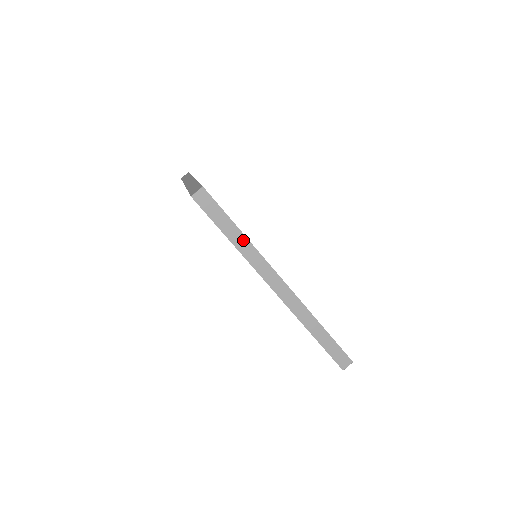
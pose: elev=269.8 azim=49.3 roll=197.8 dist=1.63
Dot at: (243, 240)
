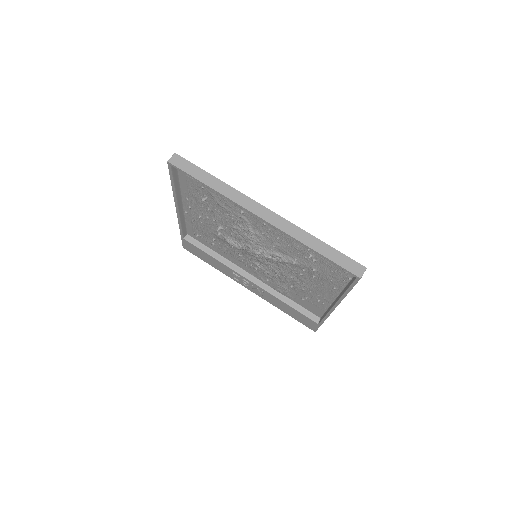
Dot at: (219, 183)
